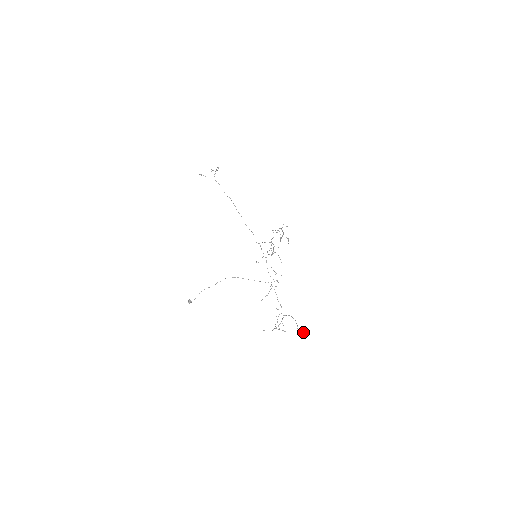
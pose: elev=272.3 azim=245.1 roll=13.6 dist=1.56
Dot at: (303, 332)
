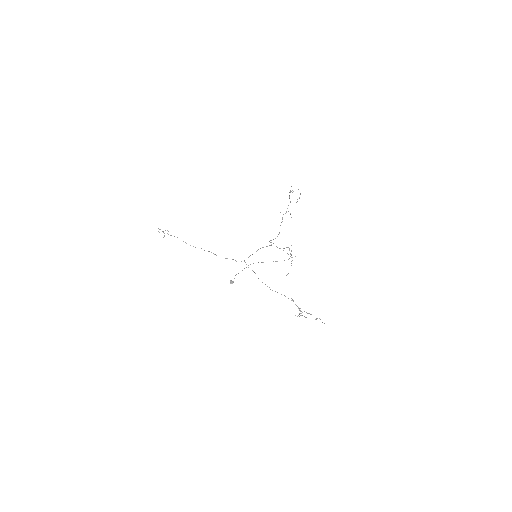
Dot at: (319, 318)
